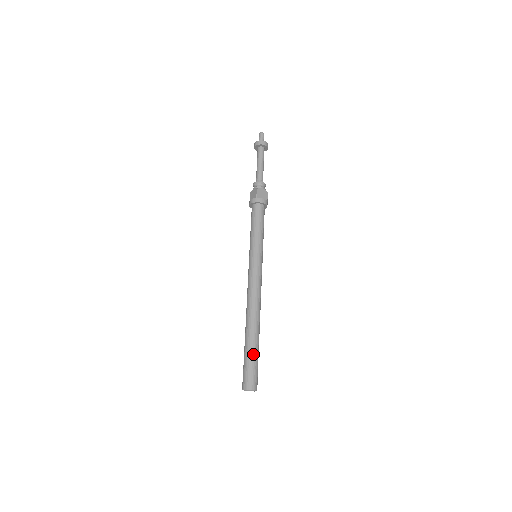
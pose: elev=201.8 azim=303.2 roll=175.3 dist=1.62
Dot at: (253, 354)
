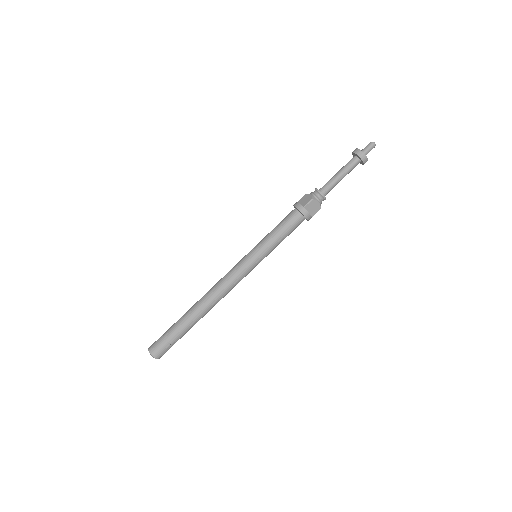
Dot at: (178, 333)
